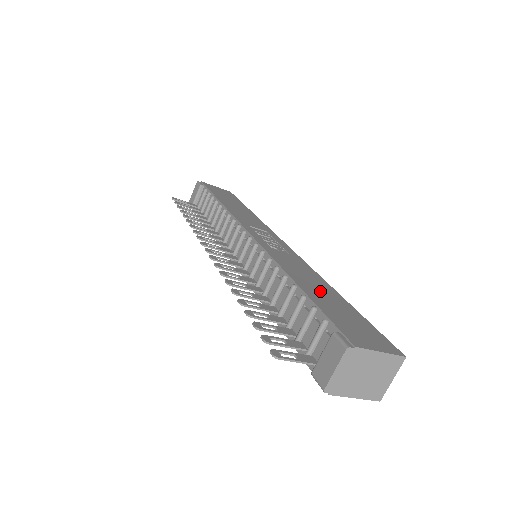
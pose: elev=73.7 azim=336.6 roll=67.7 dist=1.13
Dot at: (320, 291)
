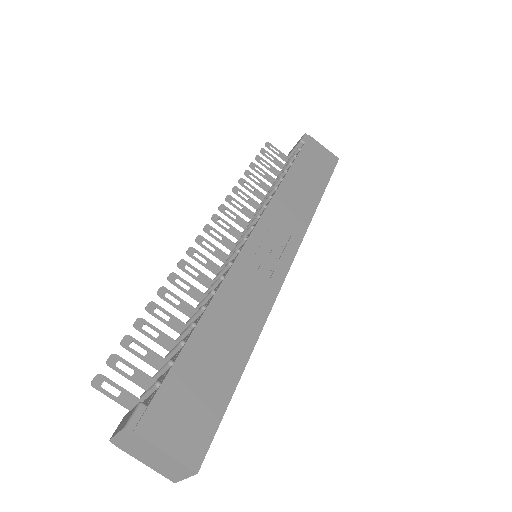
Dot at: (220, 344)
